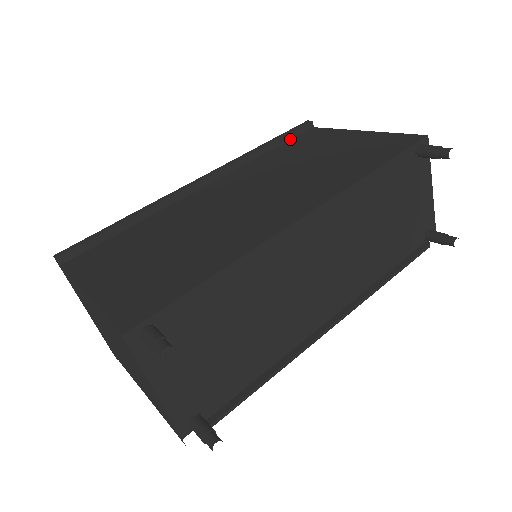
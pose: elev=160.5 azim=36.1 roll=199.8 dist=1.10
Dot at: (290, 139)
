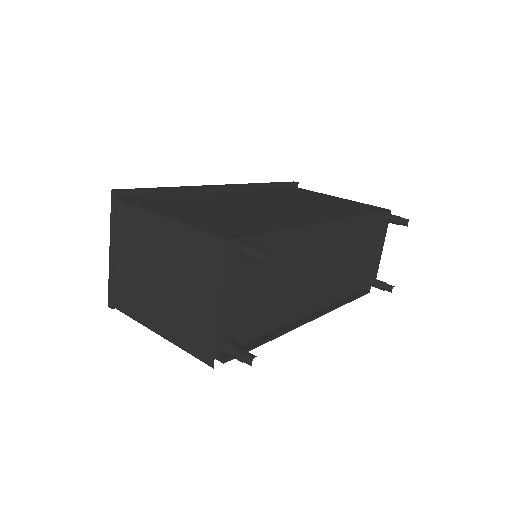
Dot at: (283, 188)
